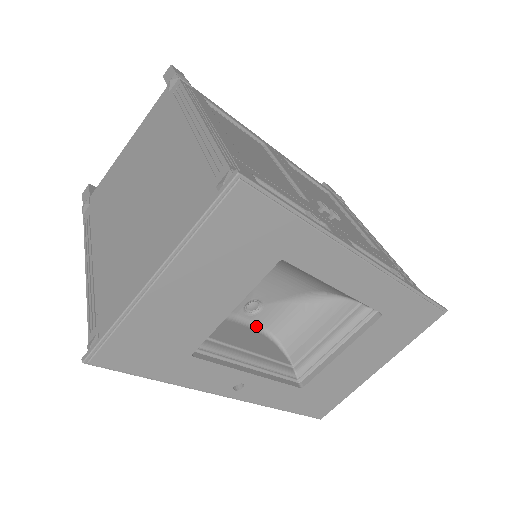
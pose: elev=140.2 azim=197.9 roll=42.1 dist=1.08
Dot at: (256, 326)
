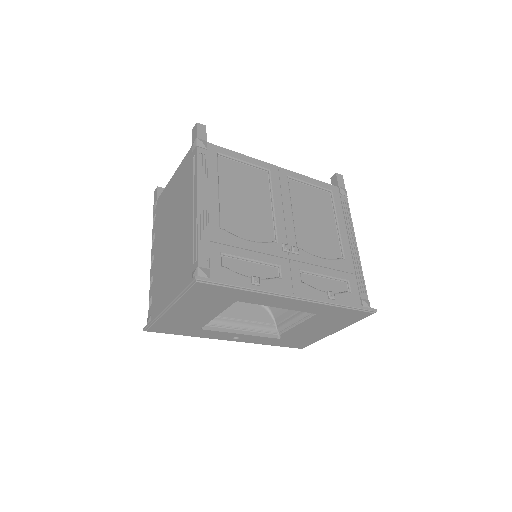
Dot at: occluded
